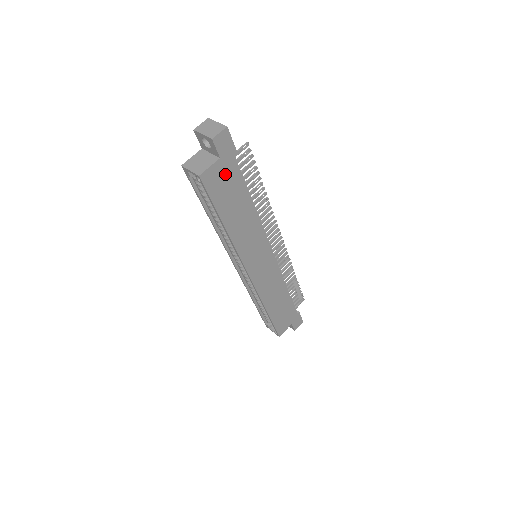
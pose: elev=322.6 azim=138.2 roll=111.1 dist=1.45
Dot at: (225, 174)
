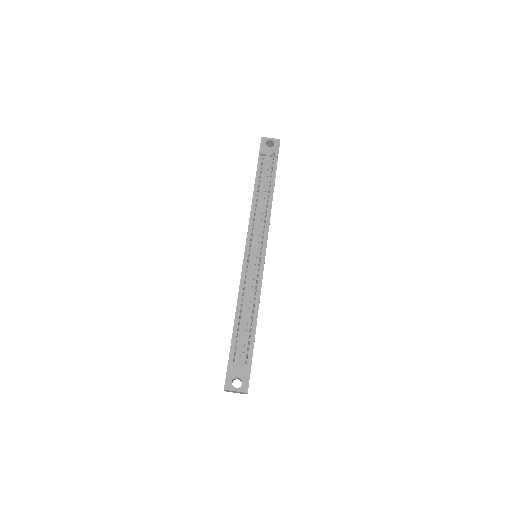
Dot at: occluded
